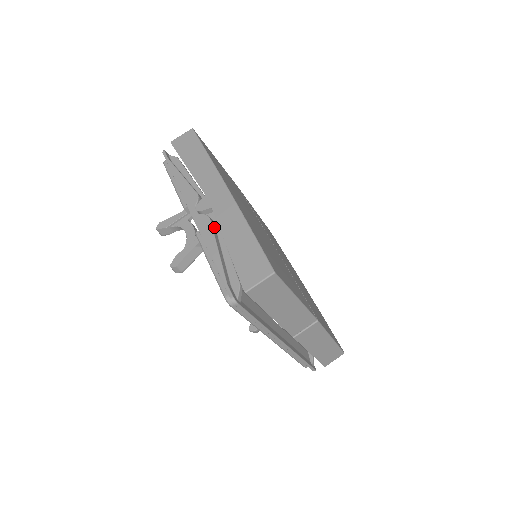
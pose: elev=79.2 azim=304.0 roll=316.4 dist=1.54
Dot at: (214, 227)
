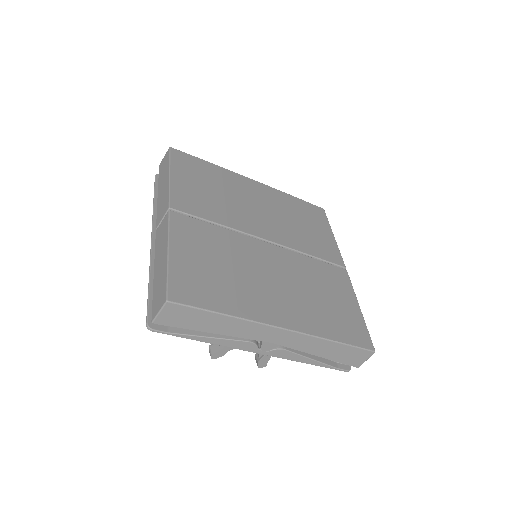
Dot at: occluded
